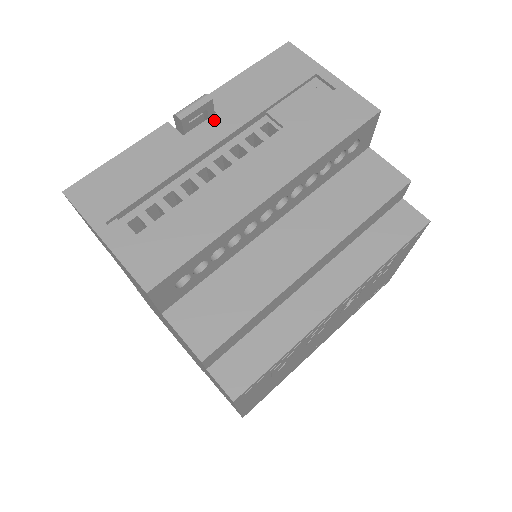
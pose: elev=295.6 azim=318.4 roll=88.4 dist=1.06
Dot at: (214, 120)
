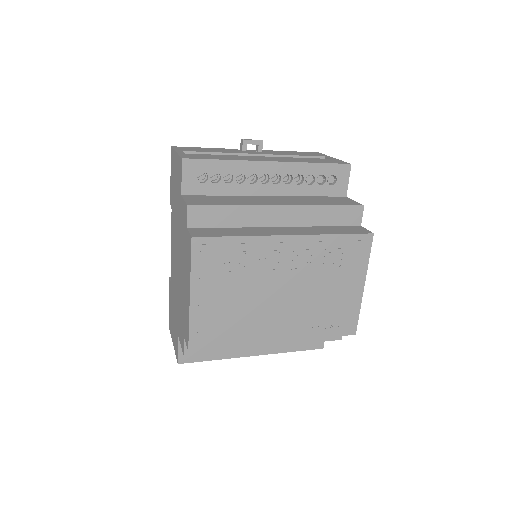
Dot at: (260, 152)
